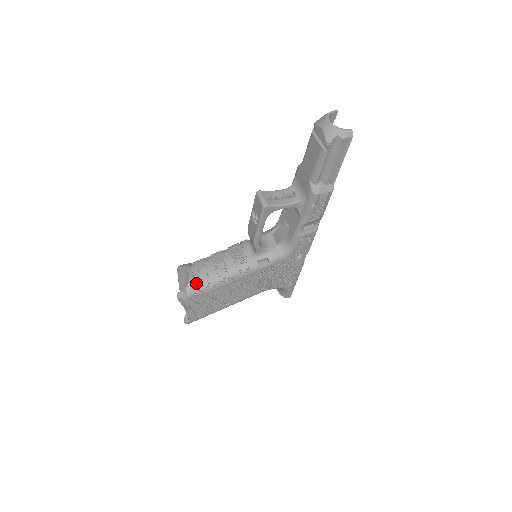
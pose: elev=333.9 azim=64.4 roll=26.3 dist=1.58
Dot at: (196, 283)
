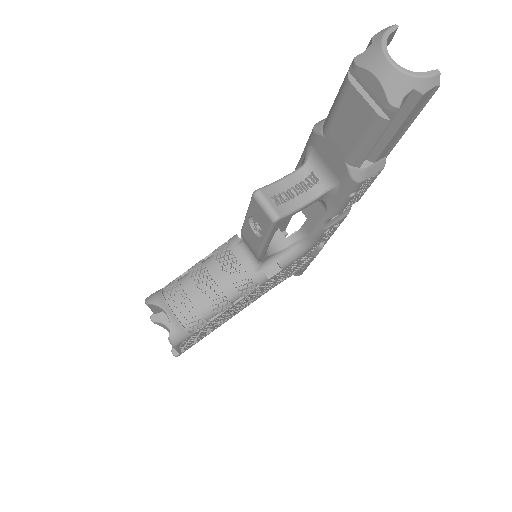
Dot at: (181, 324)
